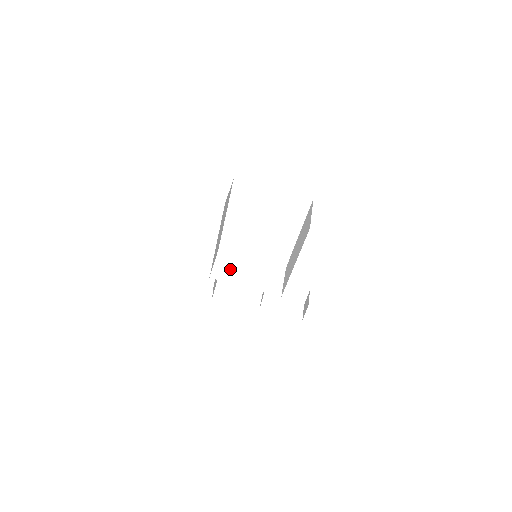
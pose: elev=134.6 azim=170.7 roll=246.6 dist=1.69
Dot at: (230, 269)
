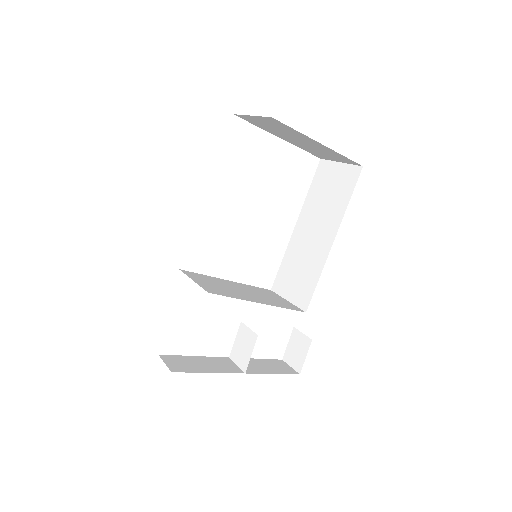
Dot at: (219, 286)
